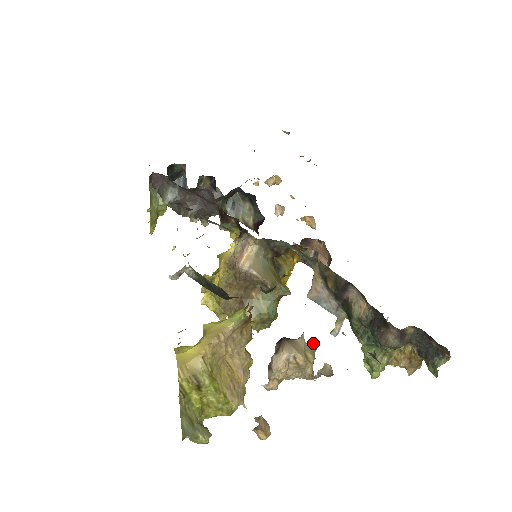
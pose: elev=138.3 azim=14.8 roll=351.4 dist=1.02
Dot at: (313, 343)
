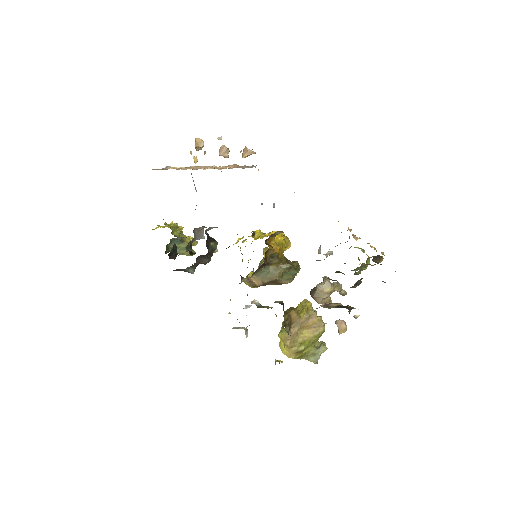
Dot at: (325, 279)
